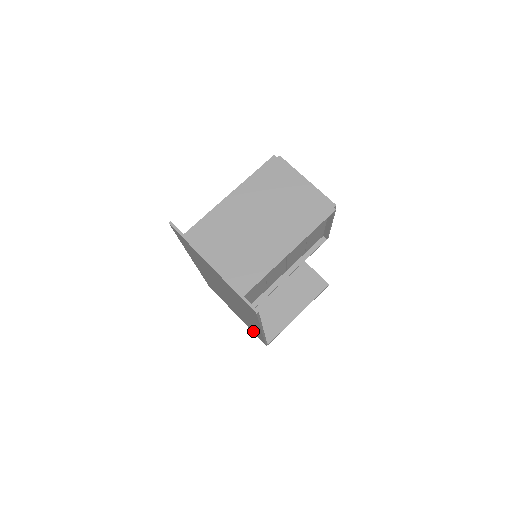
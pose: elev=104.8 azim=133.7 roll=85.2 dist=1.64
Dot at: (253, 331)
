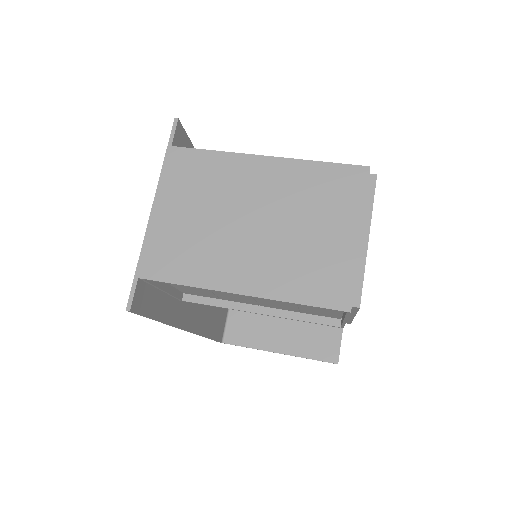
Dot at: occluded
